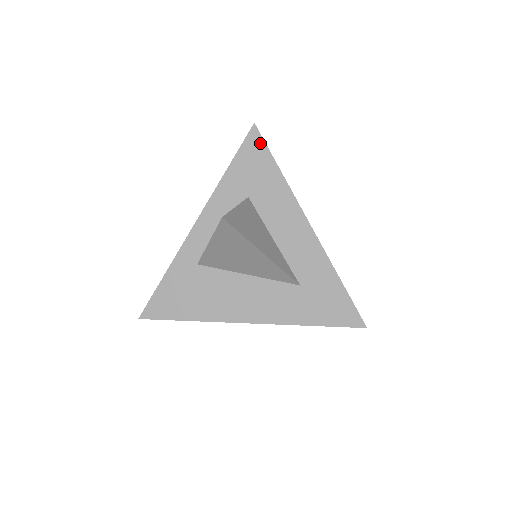
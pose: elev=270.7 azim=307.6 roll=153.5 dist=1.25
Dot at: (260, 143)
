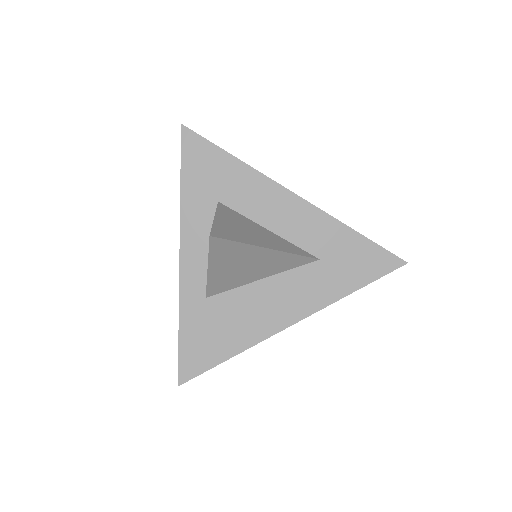
Dot at: (199, 141)
